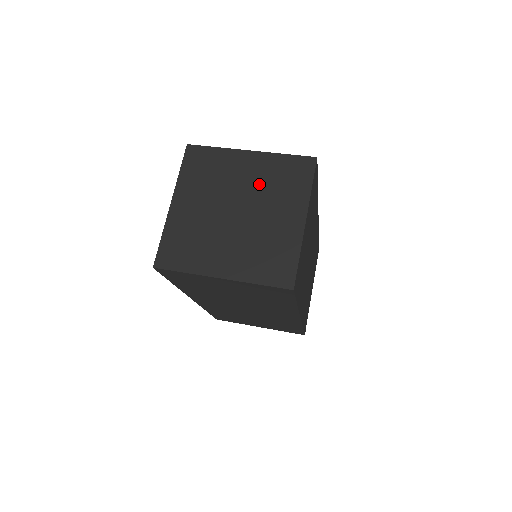
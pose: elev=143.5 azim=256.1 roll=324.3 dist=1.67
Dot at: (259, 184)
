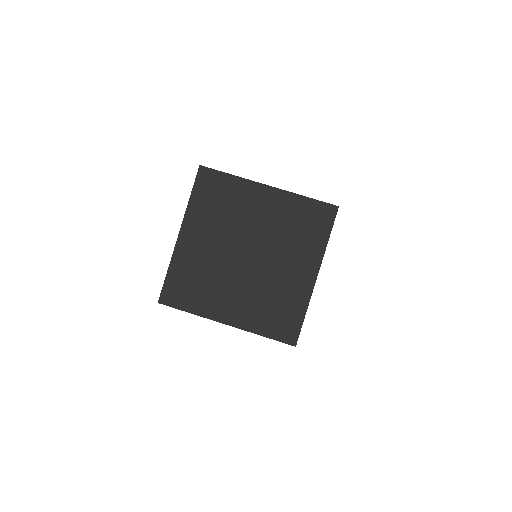
Dot at: (274, 228)
